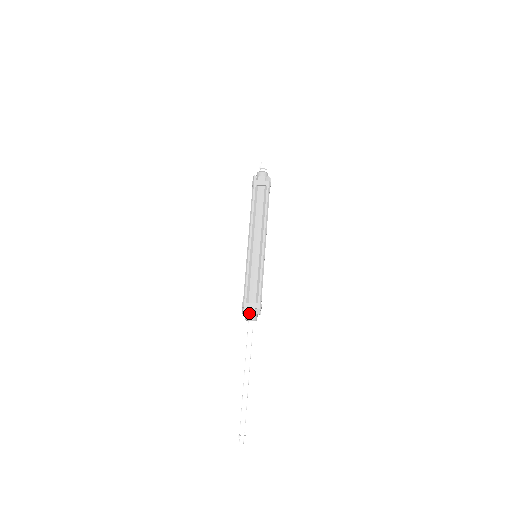
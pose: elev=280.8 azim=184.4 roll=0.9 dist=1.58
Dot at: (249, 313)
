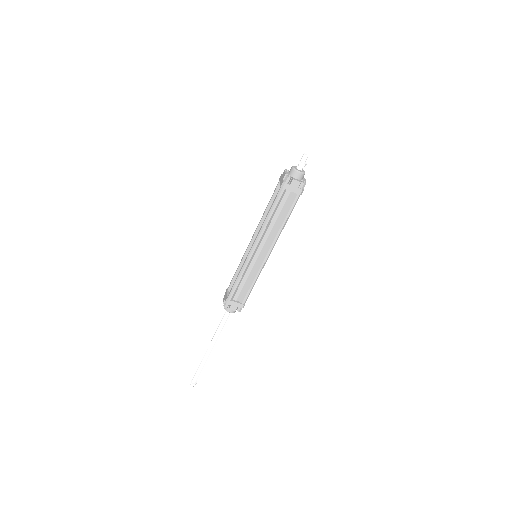
Dot at: (230, 309)
